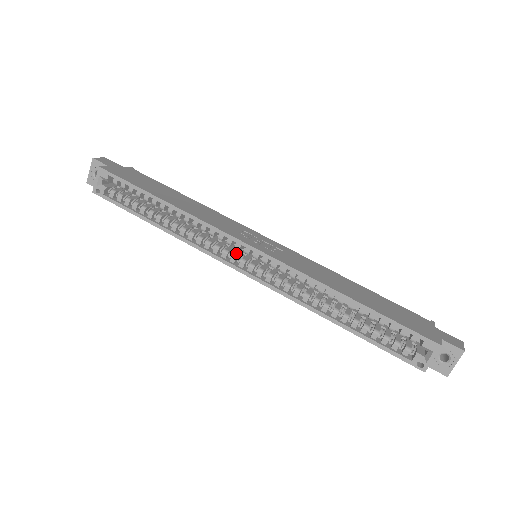
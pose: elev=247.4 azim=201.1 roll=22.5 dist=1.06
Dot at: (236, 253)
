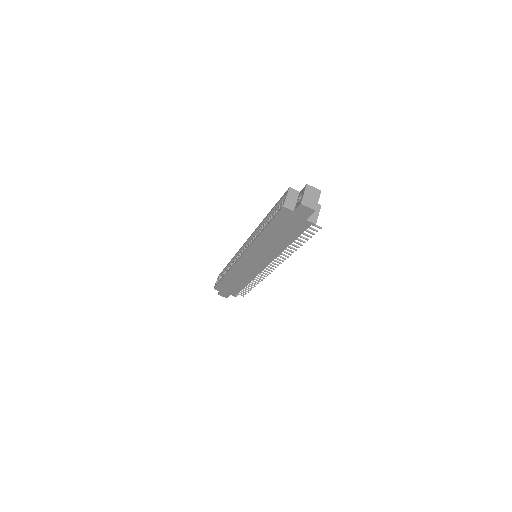
Dot at: occluded
